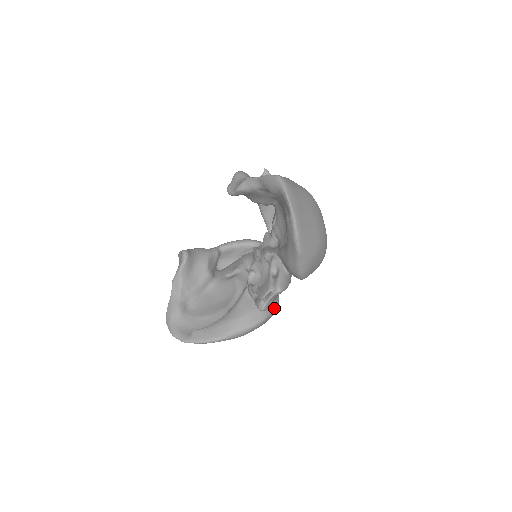
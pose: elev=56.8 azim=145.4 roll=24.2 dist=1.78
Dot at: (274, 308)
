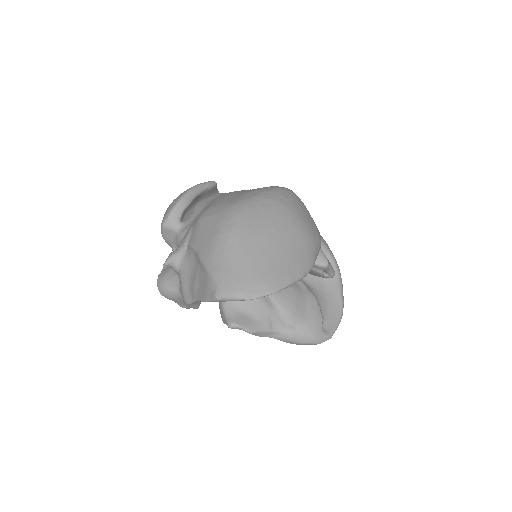
Dot at: occluded
